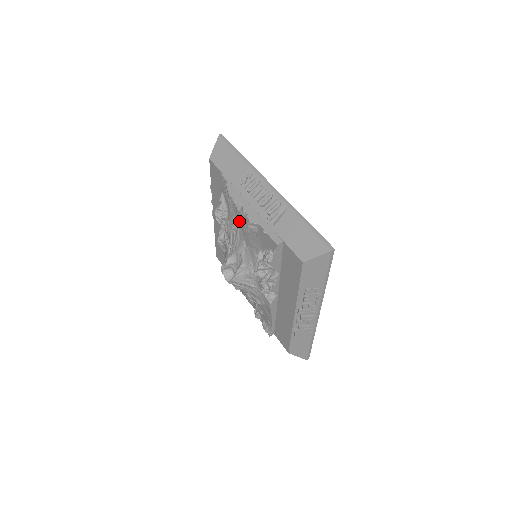
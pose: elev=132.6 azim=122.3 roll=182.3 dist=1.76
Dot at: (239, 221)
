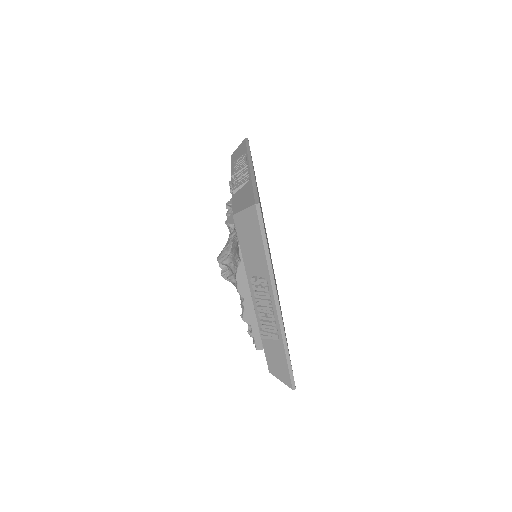
Dot at: occluded
